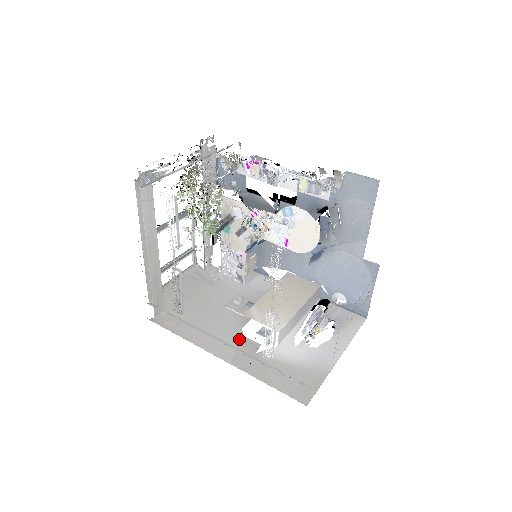
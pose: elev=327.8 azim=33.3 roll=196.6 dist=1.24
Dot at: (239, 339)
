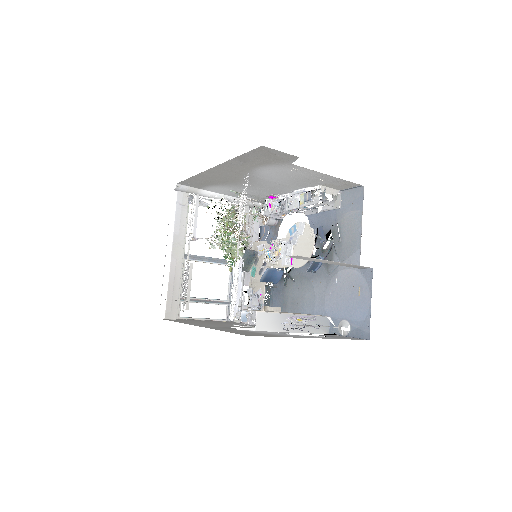
Dot at: occluded
